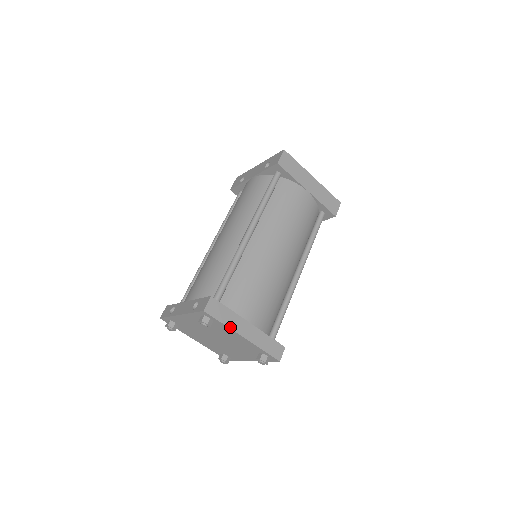
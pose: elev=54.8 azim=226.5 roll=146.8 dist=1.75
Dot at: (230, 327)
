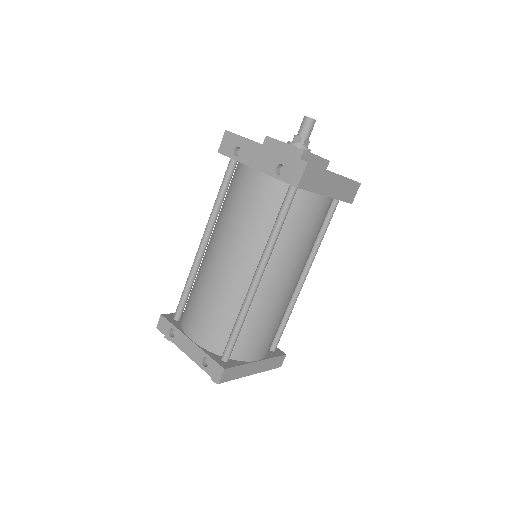
Dot at: (241, 377)
